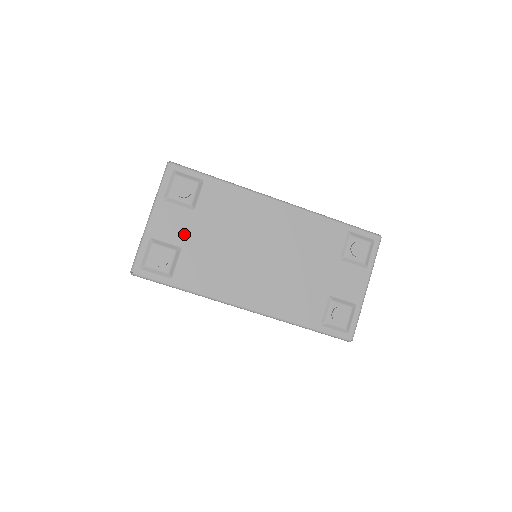
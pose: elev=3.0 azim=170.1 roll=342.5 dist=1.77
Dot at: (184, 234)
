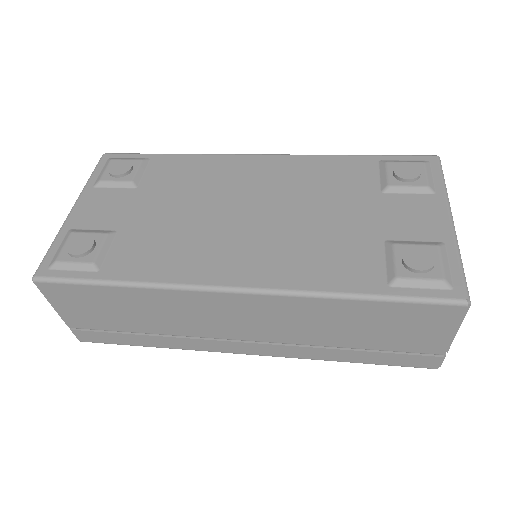
Dot at: (122, 215)
